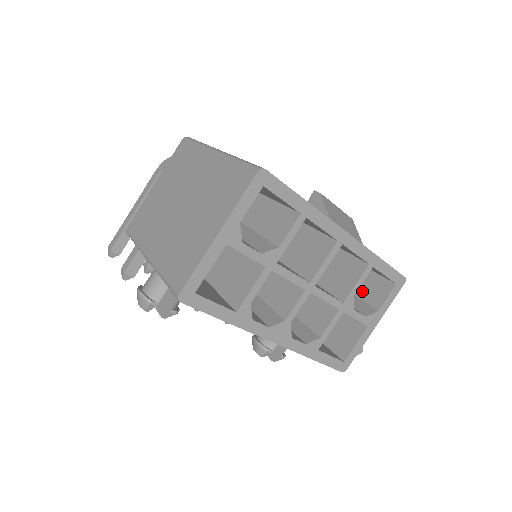
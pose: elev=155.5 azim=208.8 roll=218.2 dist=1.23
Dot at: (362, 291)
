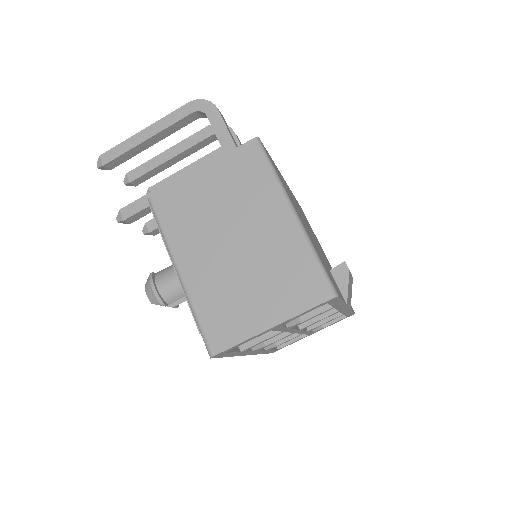
Dot at: occluded
